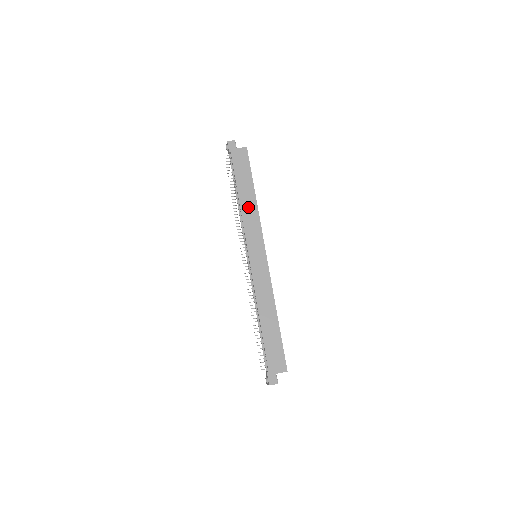
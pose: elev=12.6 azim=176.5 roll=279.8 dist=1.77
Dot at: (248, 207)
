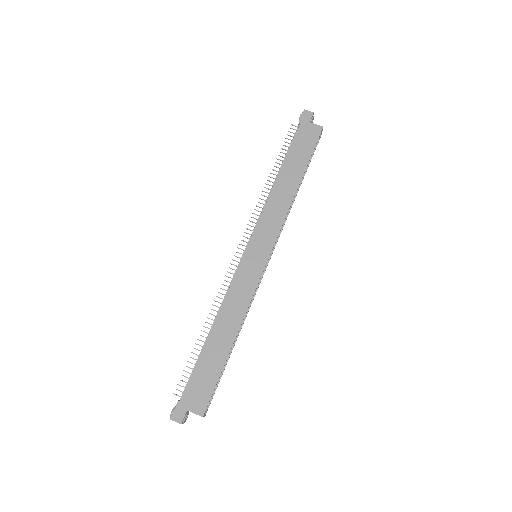
Dot at: (281, 194)
